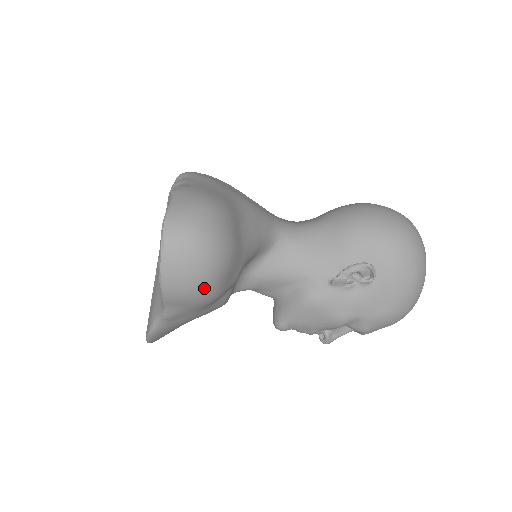
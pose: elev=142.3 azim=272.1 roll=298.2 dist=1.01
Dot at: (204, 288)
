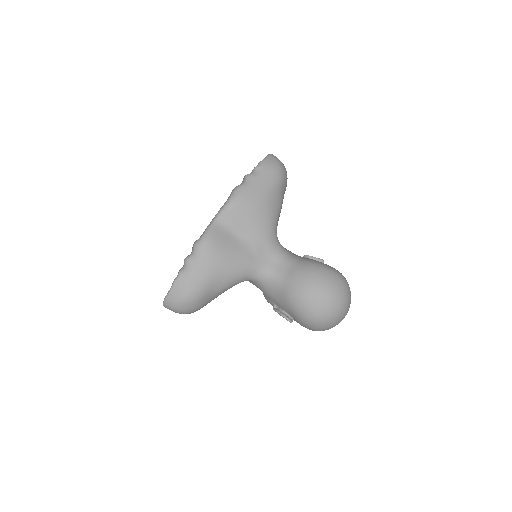
Dot at: occluded
